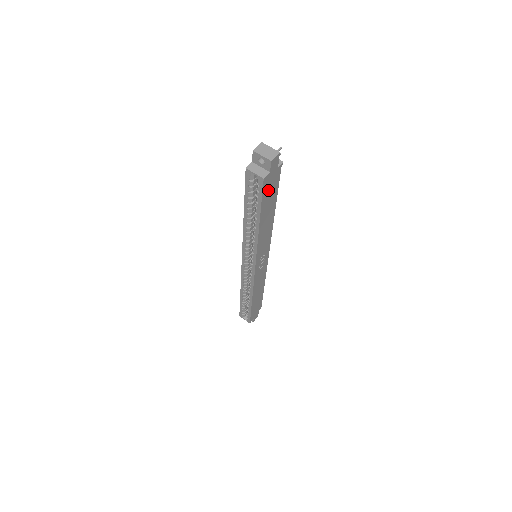
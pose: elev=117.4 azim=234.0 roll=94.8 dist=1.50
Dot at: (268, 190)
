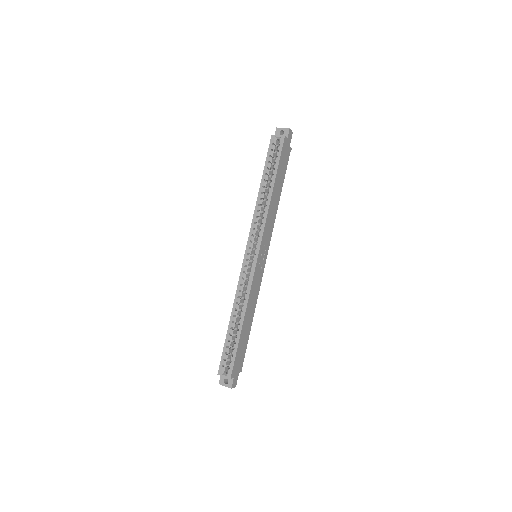
Dot at: (283, 157)
